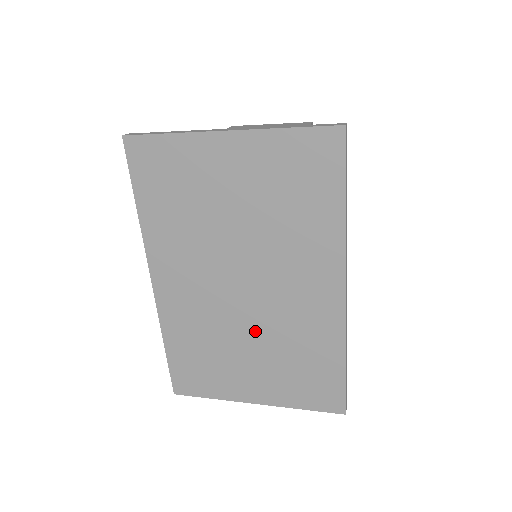
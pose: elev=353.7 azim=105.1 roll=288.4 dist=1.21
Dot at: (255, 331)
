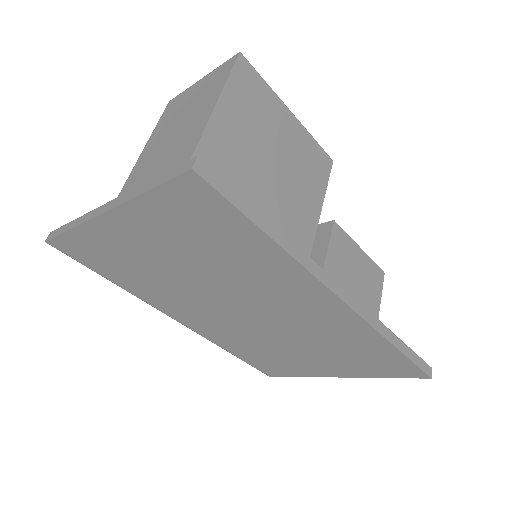
Dot at: (288, 338)
